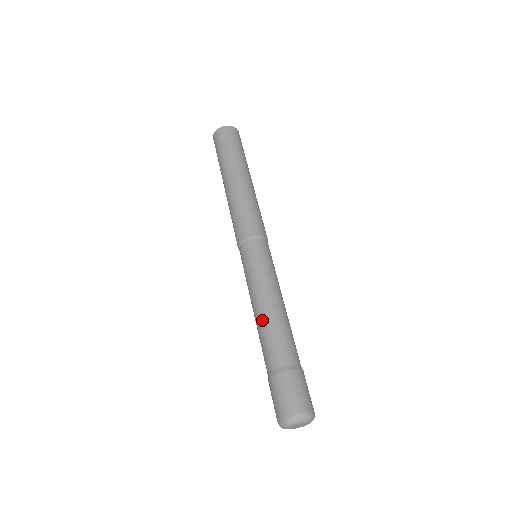
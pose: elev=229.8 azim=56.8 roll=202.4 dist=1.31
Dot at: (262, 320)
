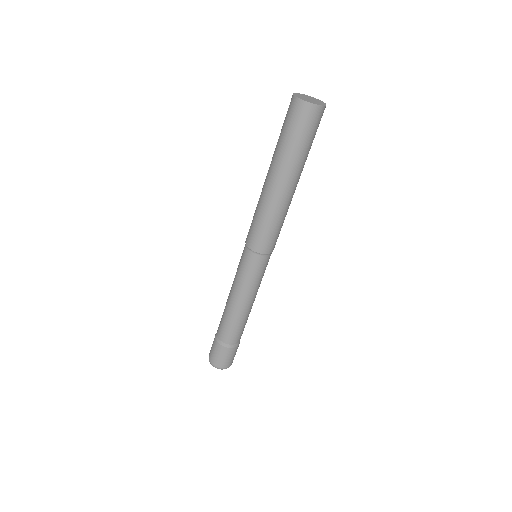
Dot at: (236, 315)
